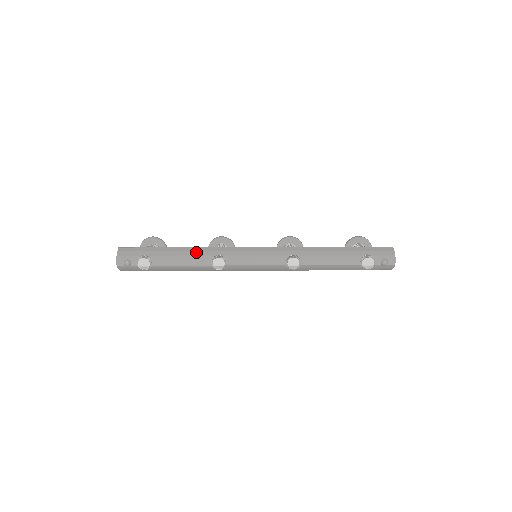
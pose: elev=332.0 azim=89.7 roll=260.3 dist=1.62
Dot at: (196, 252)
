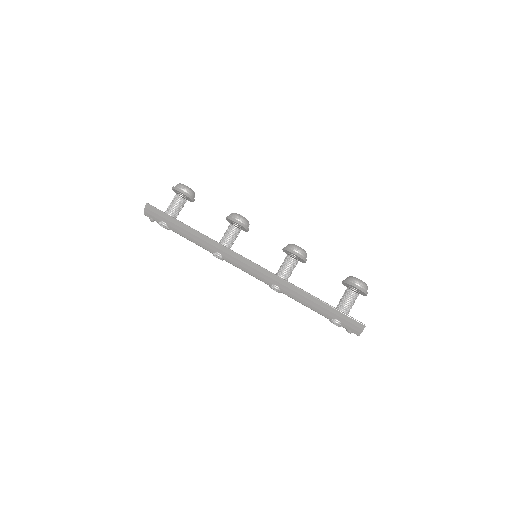
Dot at: (202, 241)
